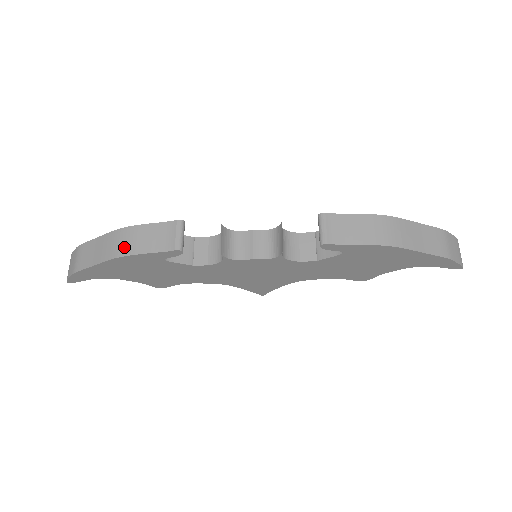
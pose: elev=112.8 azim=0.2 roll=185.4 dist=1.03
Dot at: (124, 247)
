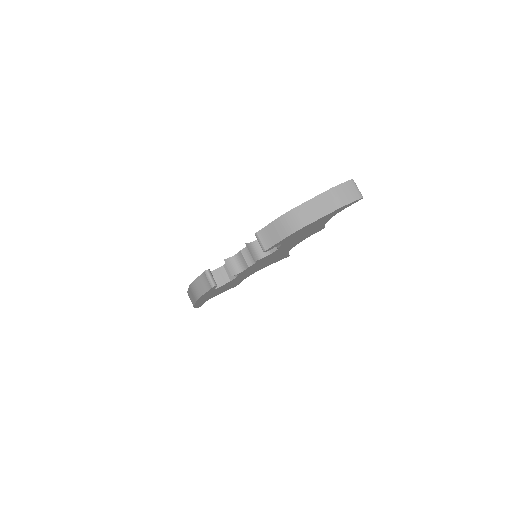
Dot at: (196, 294)
